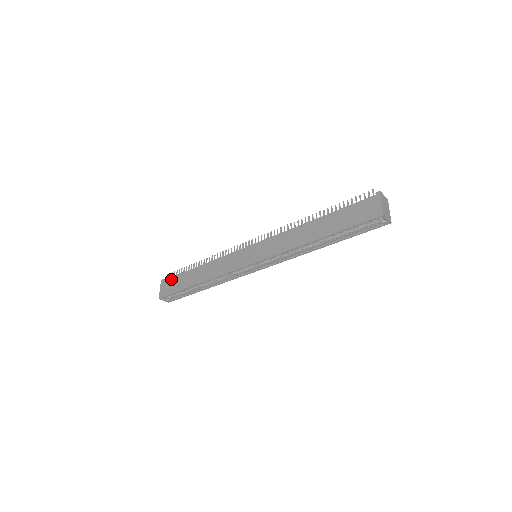
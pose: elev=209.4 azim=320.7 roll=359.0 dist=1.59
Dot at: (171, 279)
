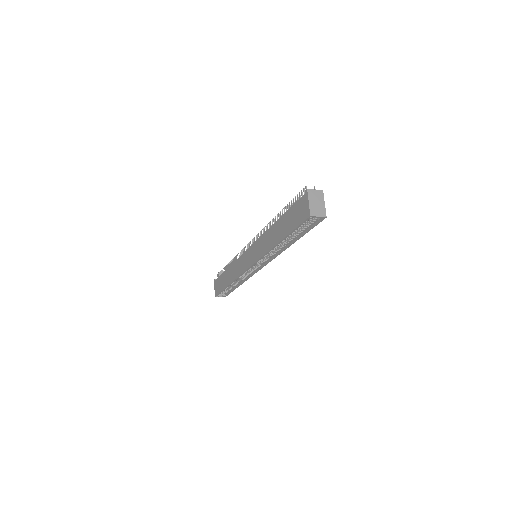
Dot at: (218, 279)
